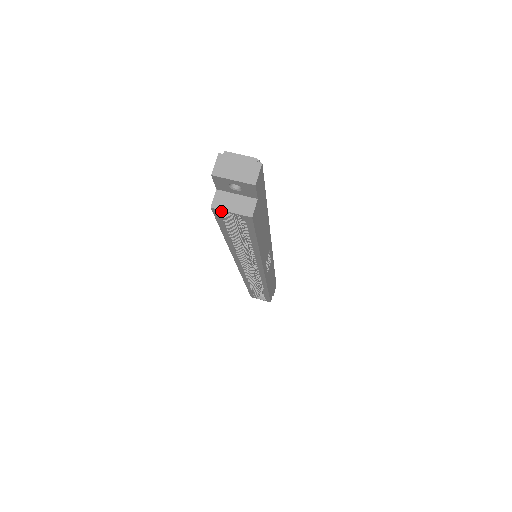
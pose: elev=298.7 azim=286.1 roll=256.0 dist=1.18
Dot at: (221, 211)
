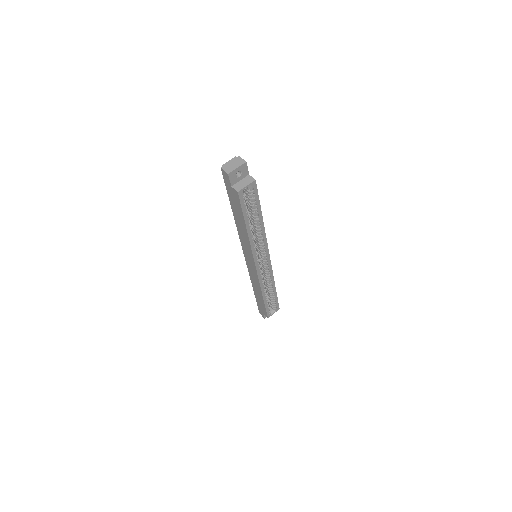
Dot at: (242, 190)
